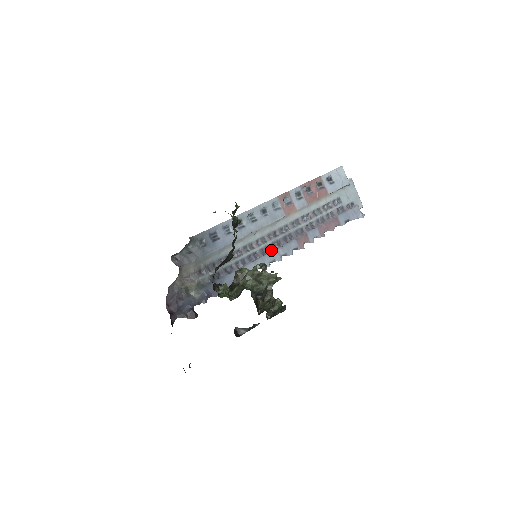
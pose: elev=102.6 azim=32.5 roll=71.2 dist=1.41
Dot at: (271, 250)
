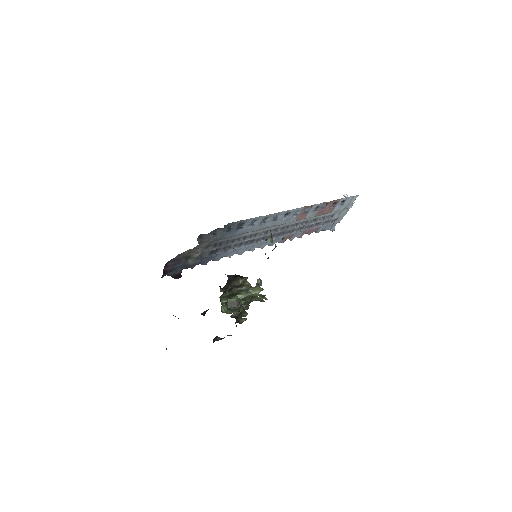
Dot at: (264, 240)
